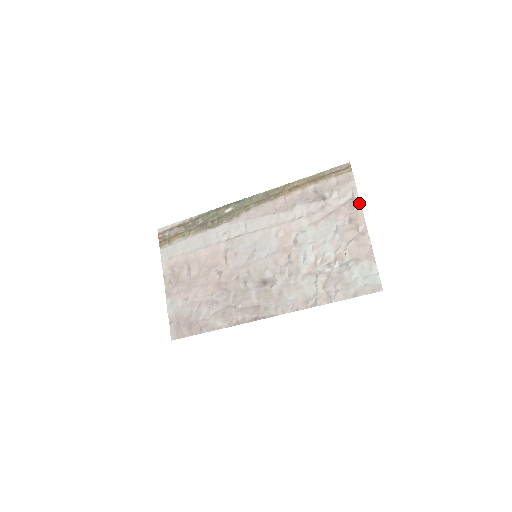
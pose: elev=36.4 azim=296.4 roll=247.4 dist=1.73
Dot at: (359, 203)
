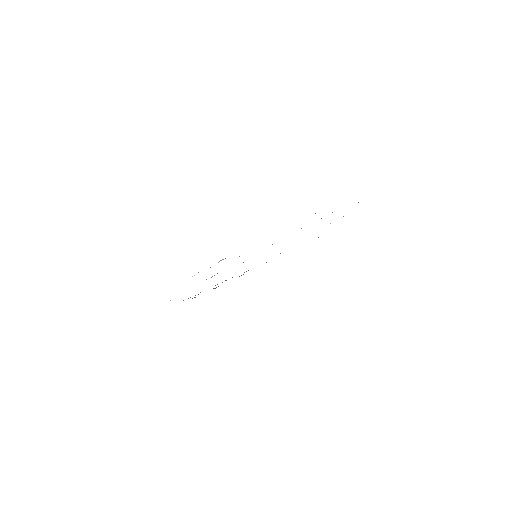
Dot at: occluded
